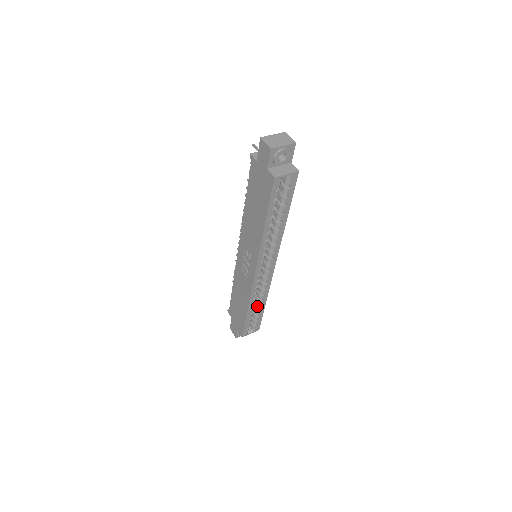
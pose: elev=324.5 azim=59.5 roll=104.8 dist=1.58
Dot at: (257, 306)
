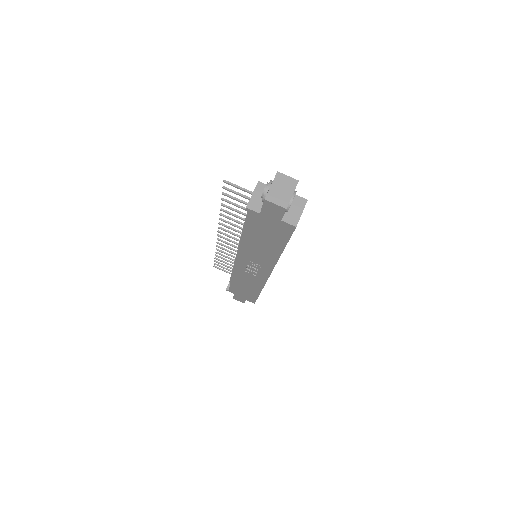
Dot at: occluded
